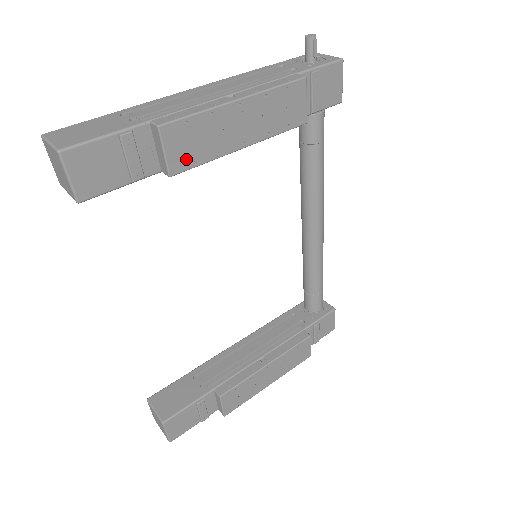
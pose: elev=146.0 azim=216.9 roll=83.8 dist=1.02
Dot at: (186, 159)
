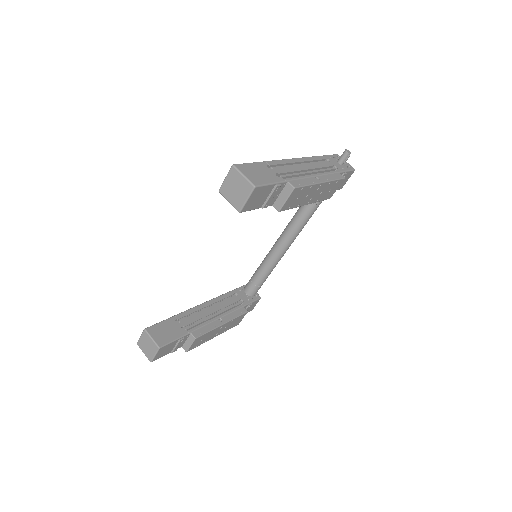
Dot at: (289, 205)
